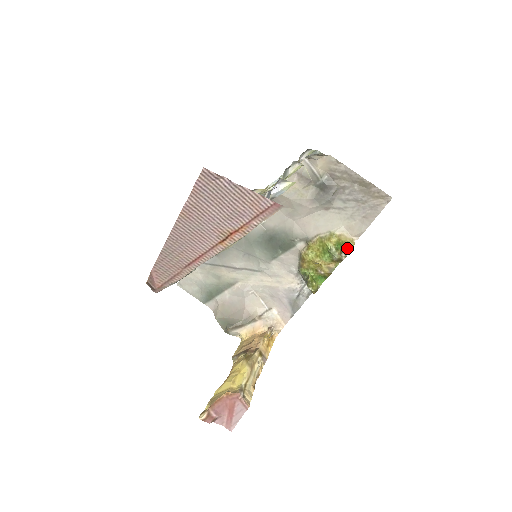
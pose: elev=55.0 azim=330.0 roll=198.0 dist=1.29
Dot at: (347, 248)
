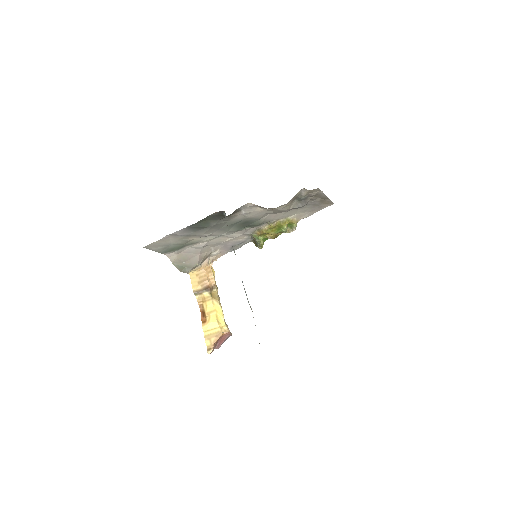
Dot at: (295, 229)
